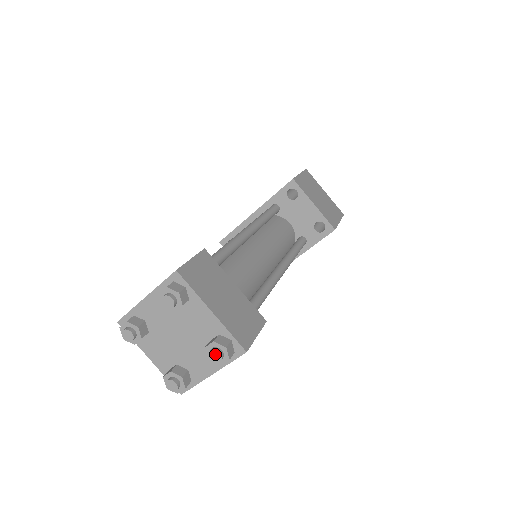
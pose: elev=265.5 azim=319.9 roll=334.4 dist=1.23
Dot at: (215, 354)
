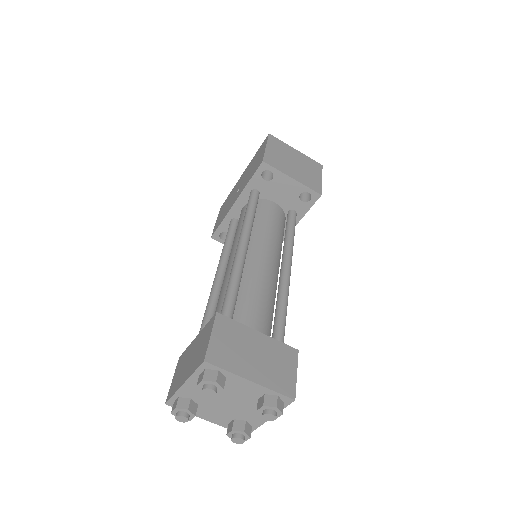
Dot at: (269, 416)
